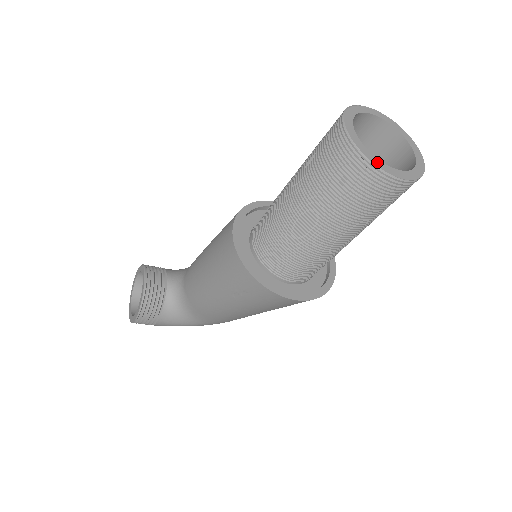
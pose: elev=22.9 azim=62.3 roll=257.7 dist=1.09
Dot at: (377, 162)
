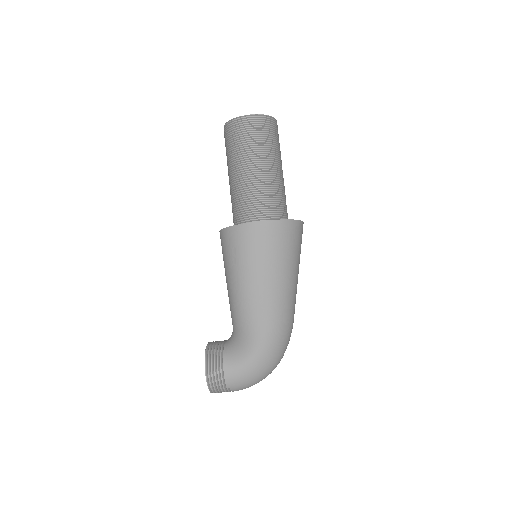
Dot at: (235, 119)
